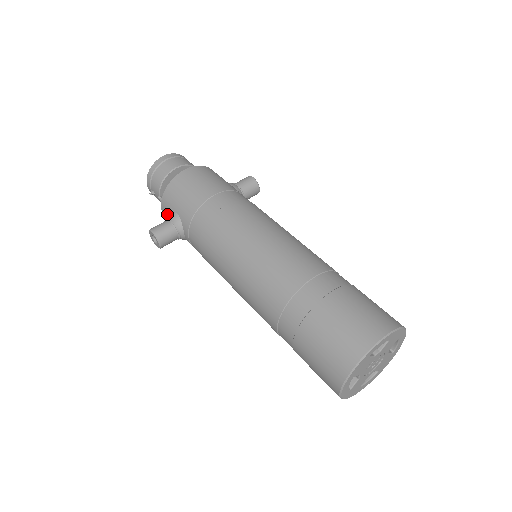
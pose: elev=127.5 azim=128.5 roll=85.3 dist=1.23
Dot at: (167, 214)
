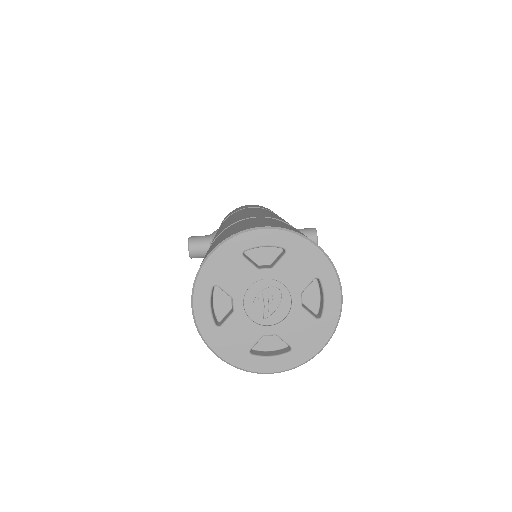
Dot at: occluded
